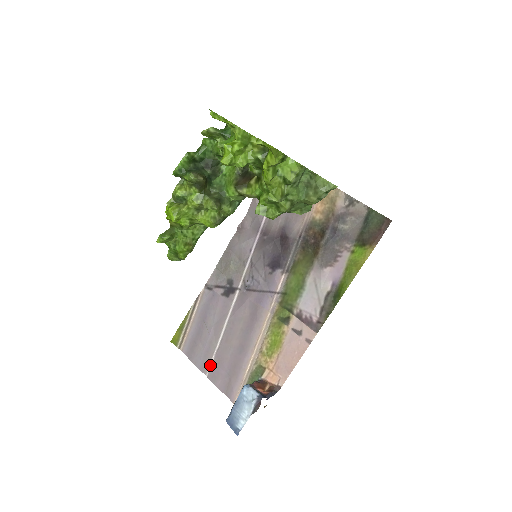
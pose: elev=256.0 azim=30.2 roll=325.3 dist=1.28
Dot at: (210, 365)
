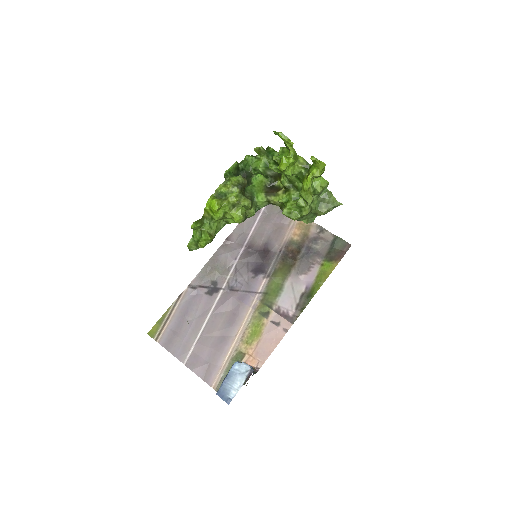
Dot at: (189, 354)
